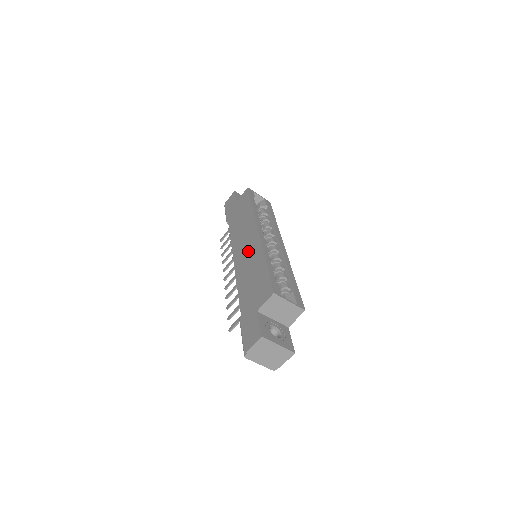
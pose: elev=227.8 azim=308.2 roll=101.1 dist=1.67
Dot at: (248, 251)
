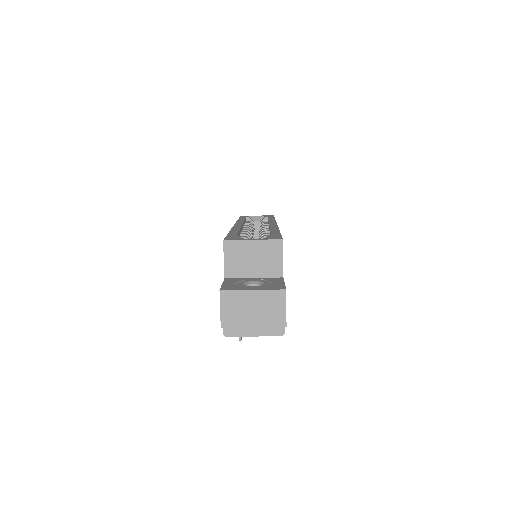
Dot at: occluded
